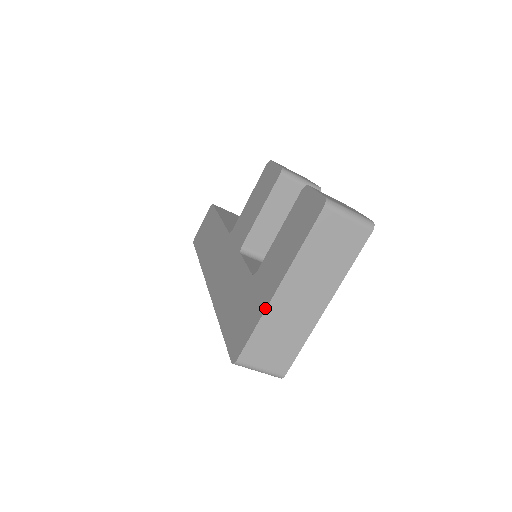
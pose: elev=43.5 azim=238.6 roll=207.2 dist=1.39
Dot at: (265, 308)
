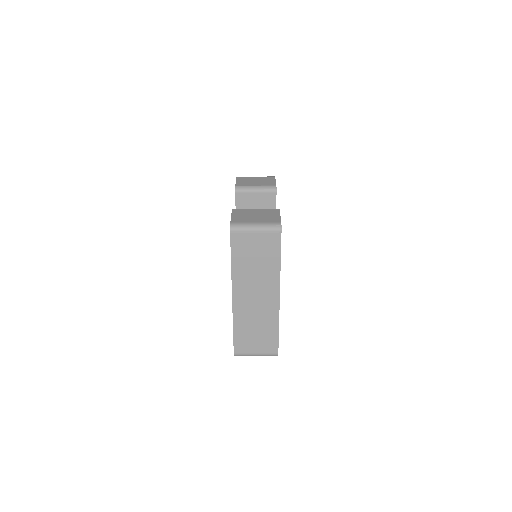
Dot at: occluded
